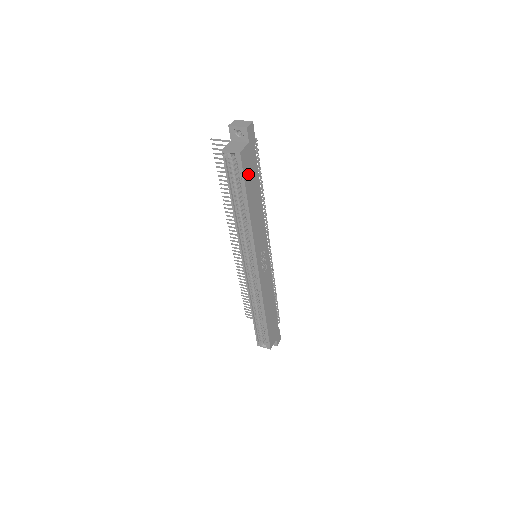
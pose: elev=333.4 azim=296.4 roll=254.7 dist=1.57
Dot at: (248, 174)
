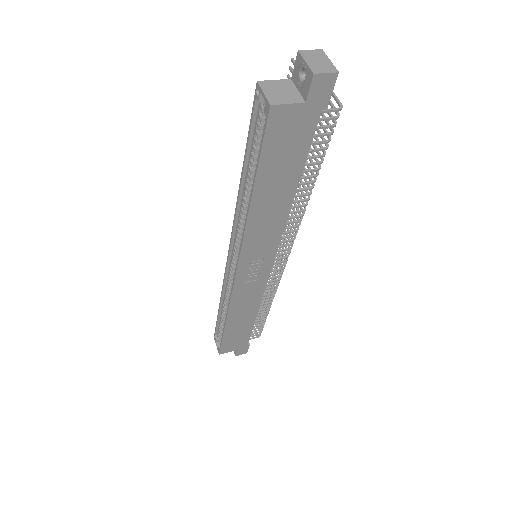
Dot at: (277, 149)
